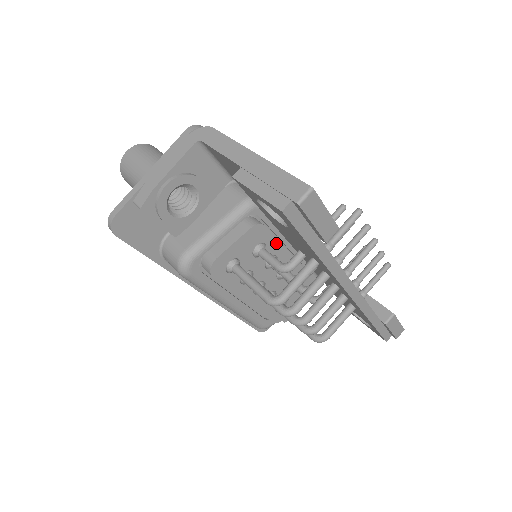
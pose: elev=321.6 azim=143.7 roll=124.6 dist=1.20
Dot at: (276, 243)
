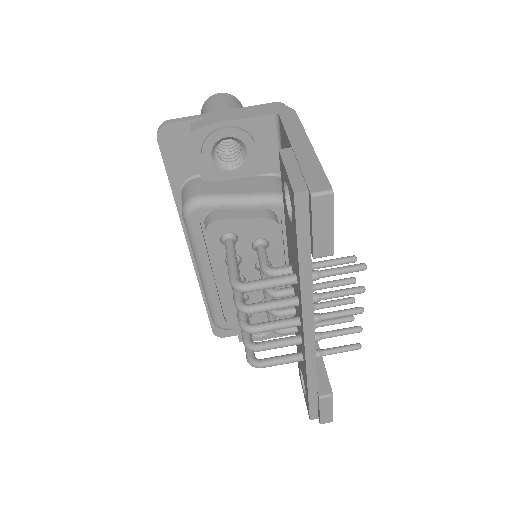
Dot at: (279, 252)
